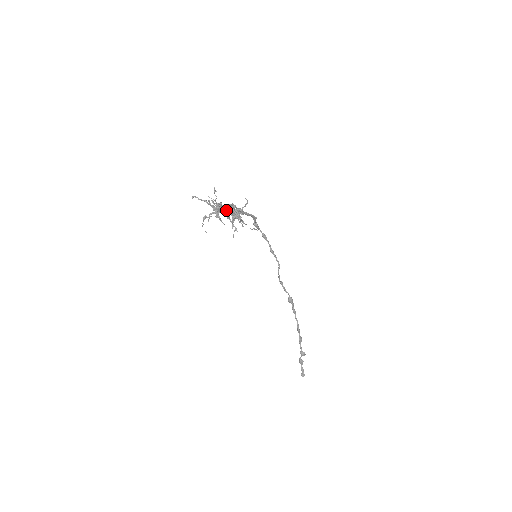
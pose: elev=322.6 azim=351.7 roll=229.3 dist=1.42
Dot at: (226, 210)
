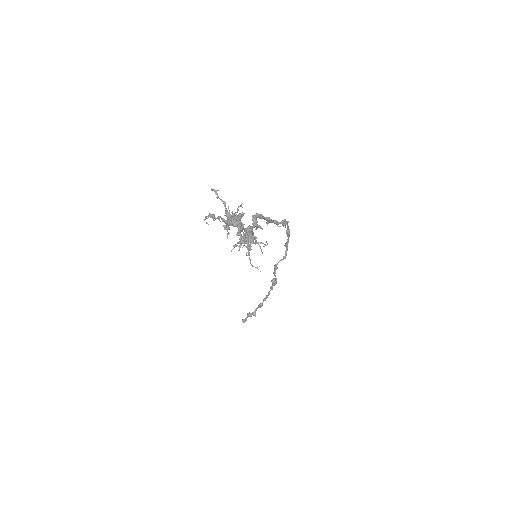
Dot at: (237, 233)
